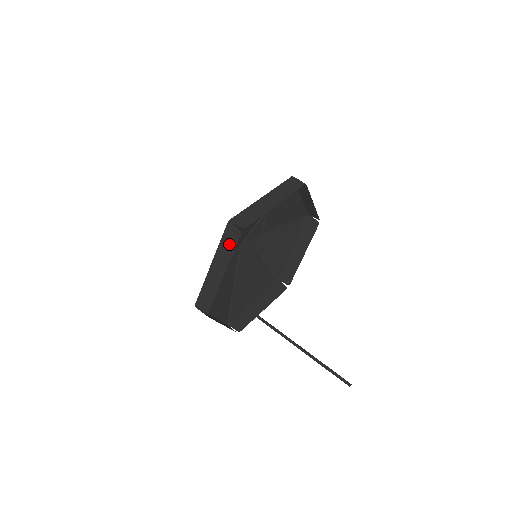
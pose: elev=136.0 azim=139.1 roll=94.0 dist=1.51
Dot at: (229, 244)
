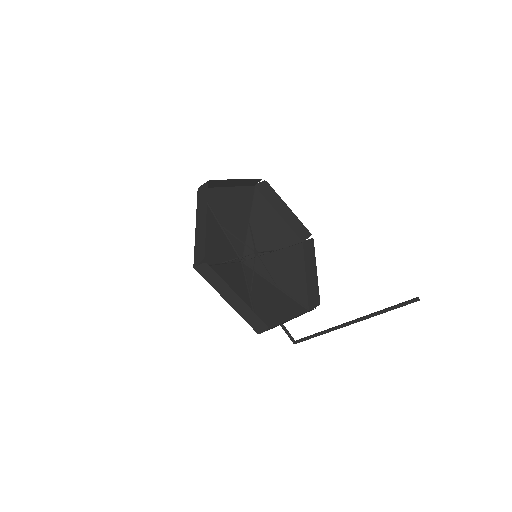
Dot at: (203, 198)
